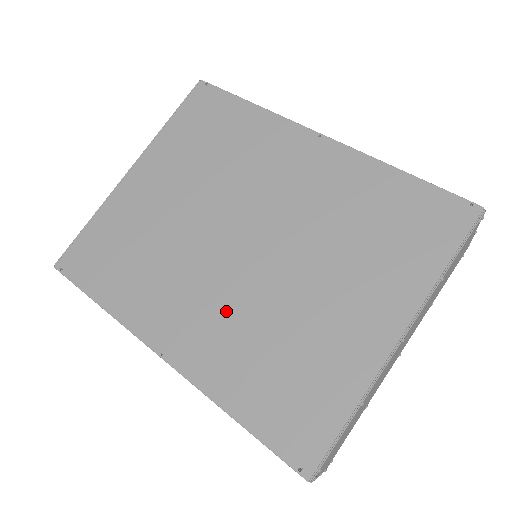
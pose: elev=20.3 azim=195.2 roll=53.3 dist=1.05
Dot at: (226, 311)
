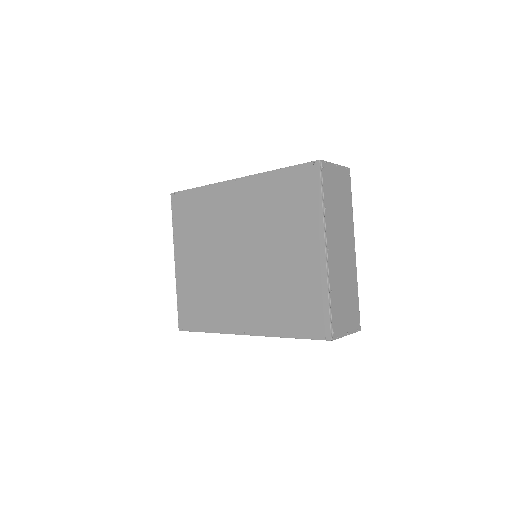
Dot at: (255, 294)
